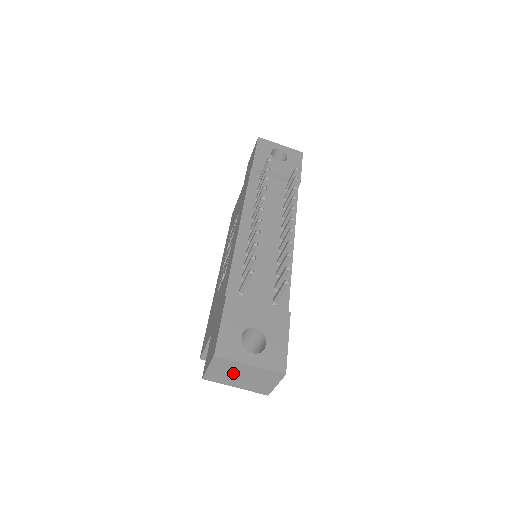
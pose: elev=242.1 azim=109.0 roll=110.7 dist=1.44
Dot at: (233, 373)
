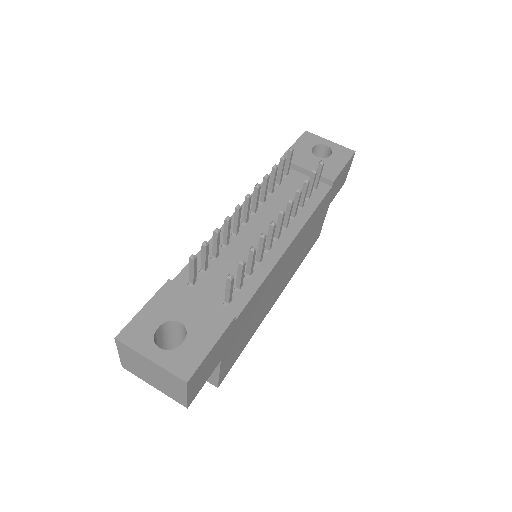
Dot at: (142, 367)
